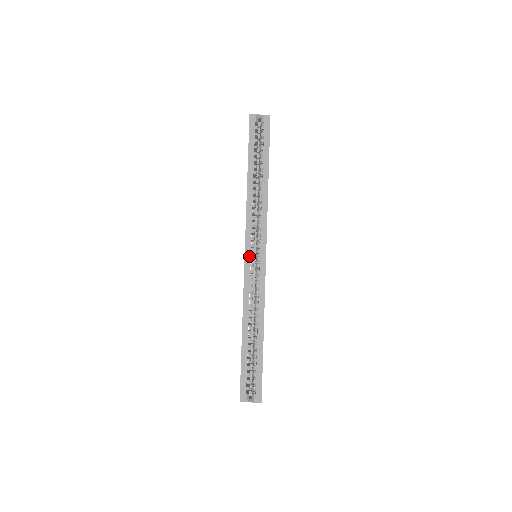
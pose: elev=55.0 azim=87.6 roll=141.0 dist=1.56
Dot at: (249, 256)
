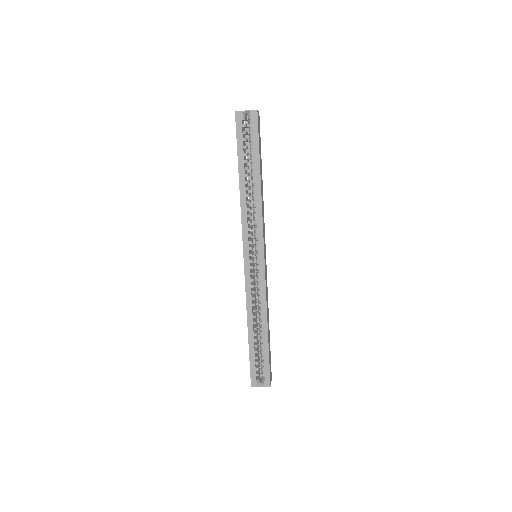
Dot at: (248, 260)
